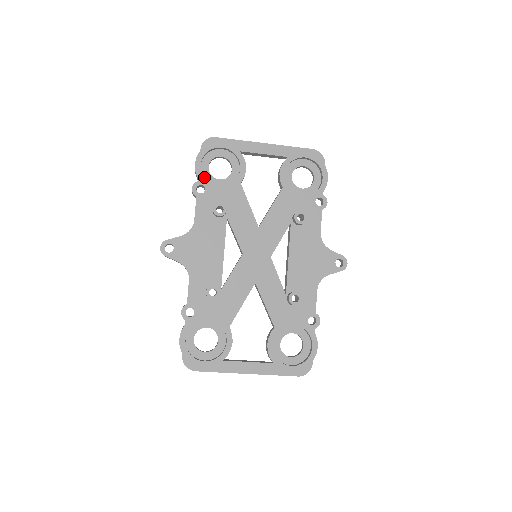
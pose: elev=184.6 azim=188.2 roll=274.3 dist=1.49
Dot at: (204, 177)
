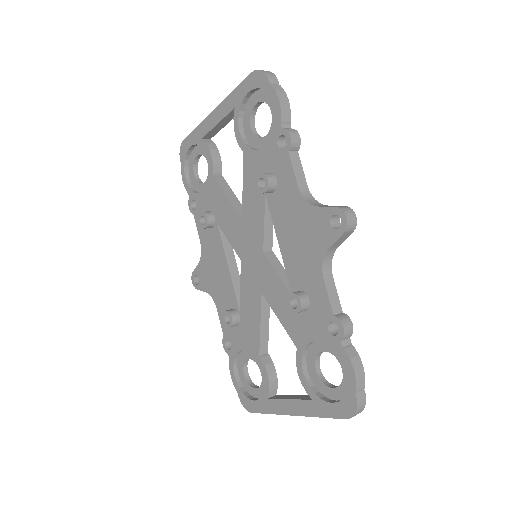
Dot at: (195, 188)
